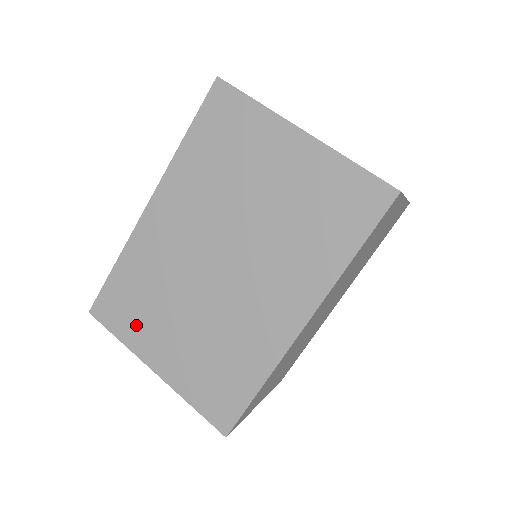
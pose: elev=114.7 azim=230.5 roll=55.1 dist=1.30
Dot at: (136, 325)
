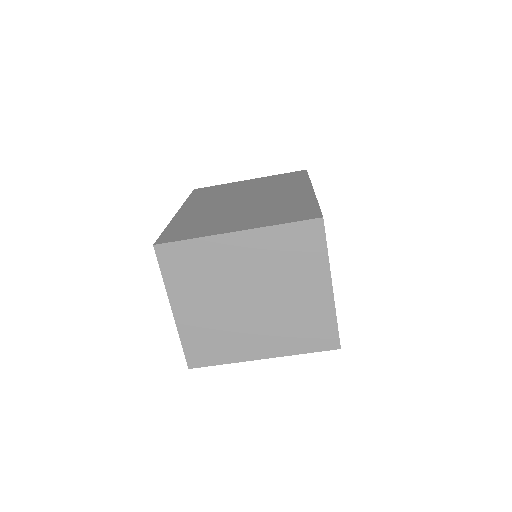
Dot at: occluded
